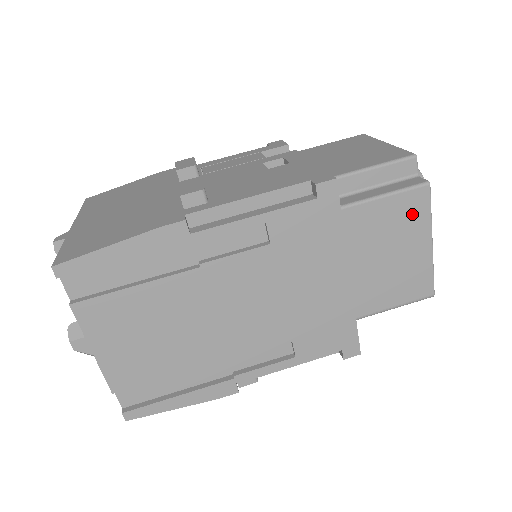
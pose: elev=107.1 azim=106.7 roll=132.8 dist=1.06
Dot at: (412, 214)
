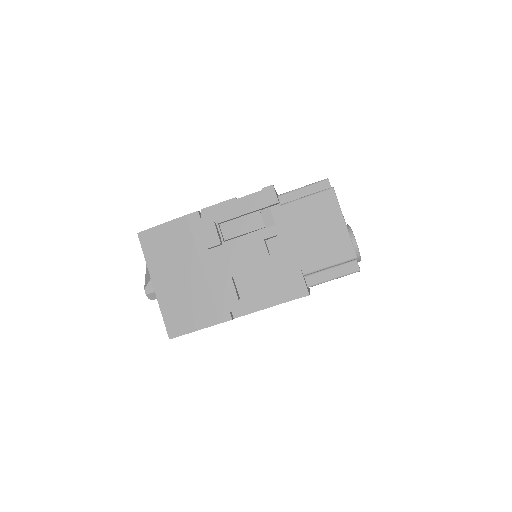
Dot at: occluded
